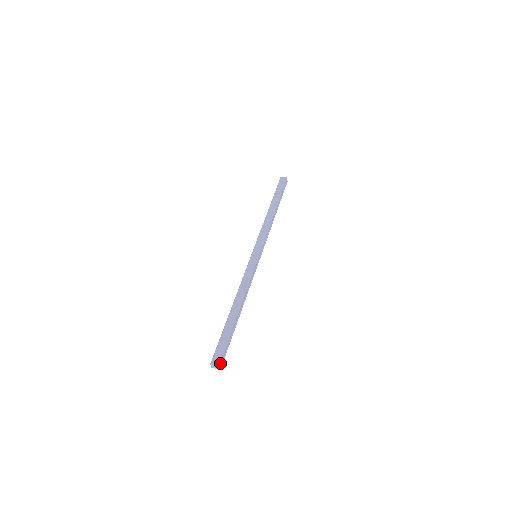
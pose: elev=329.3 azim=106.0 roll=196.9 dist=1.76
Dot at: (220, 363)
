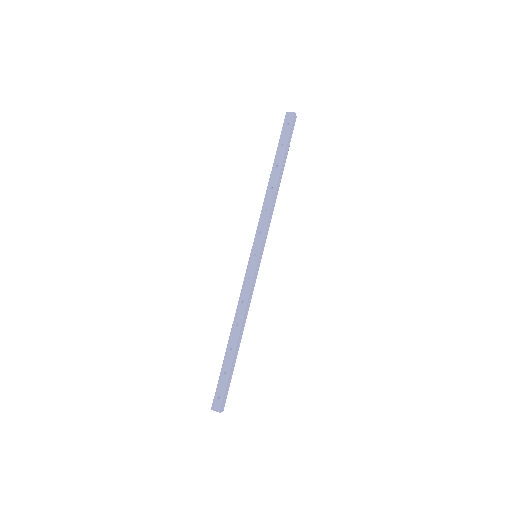
Dot at: (220, 409)
